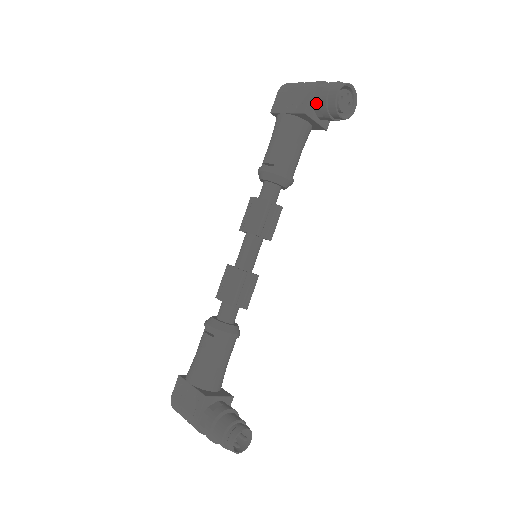
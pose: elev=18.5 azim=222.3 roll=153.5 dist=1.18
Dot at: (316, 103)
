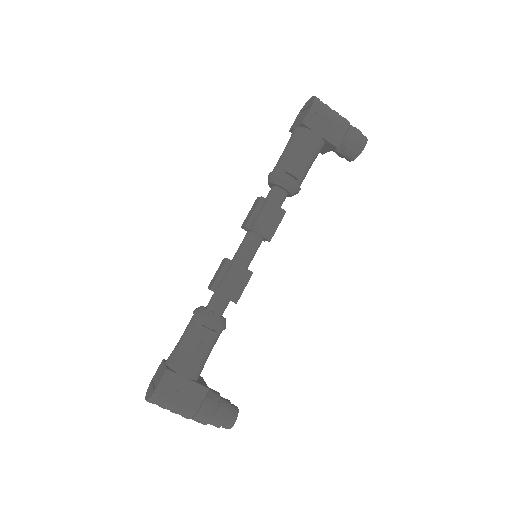
Dot at: (346, 143)
